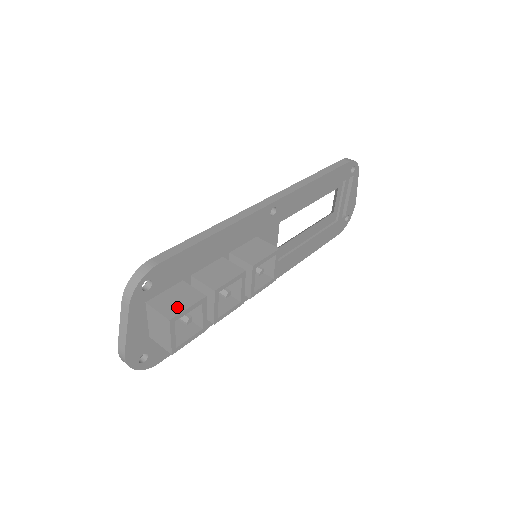
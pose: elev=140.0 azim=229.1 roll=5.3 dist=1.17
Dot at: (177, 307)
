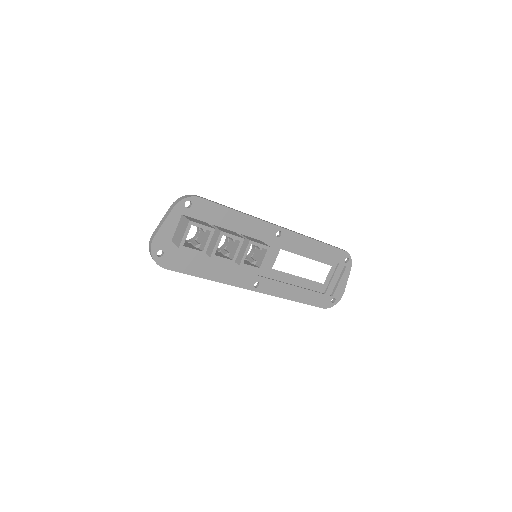
Dot at: (197, 222)
